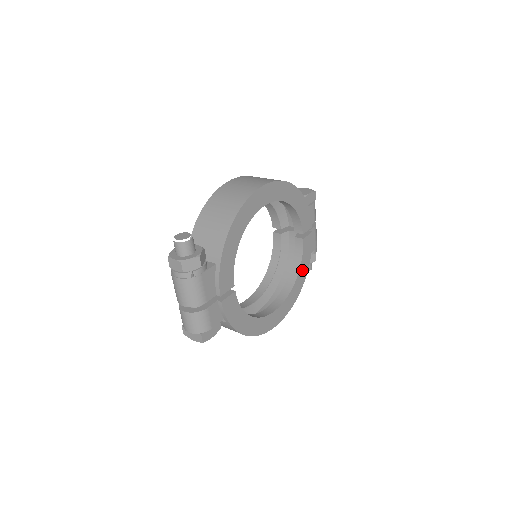
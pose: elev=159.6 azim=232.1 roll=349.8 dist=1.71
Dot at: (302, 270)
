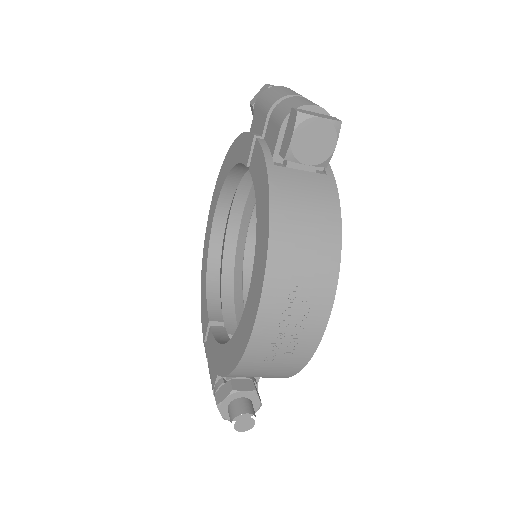
Dot at: occluded
